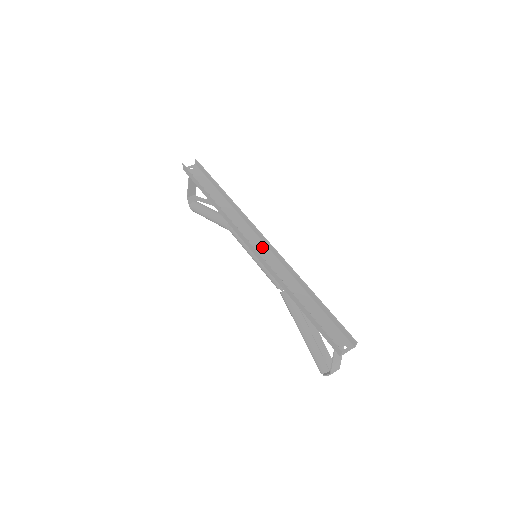
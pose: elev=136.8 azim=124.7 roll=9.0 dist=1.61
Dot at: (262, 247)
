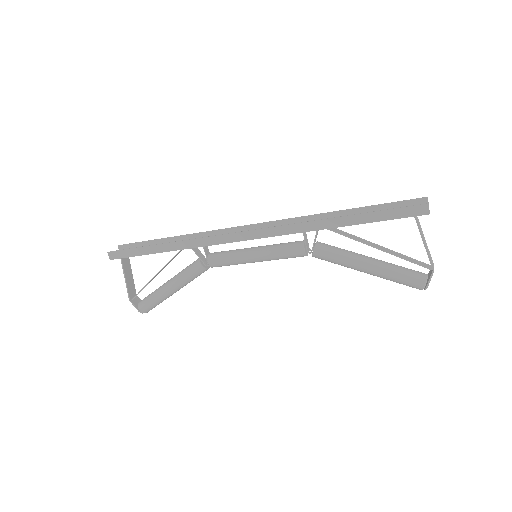
Dot at: occluded
